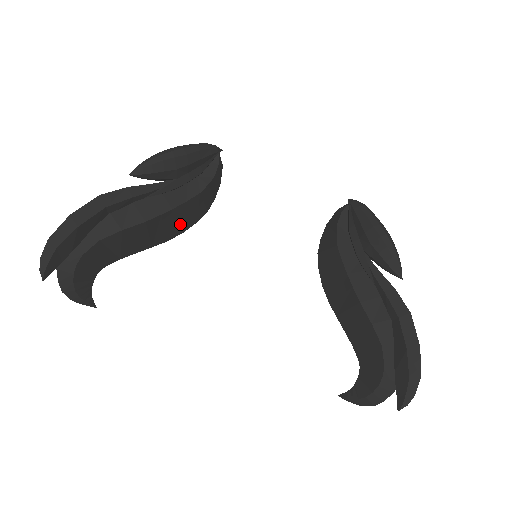
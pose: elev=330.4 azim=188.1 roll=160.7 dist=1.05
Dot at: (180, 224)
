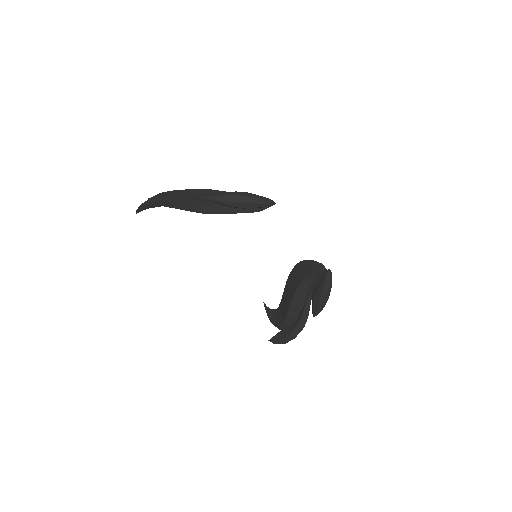
Dot at: occluded
